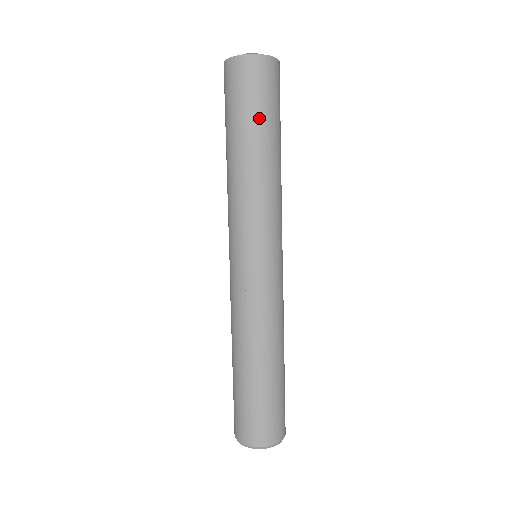
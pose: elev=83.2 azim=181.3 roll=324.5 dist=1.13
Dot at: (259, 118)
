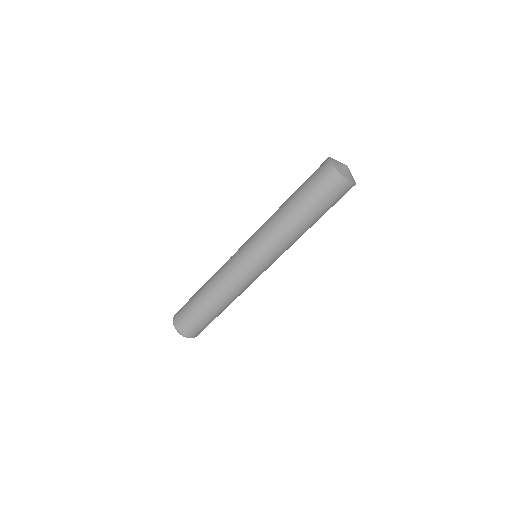
Dot at: (311, 202)
